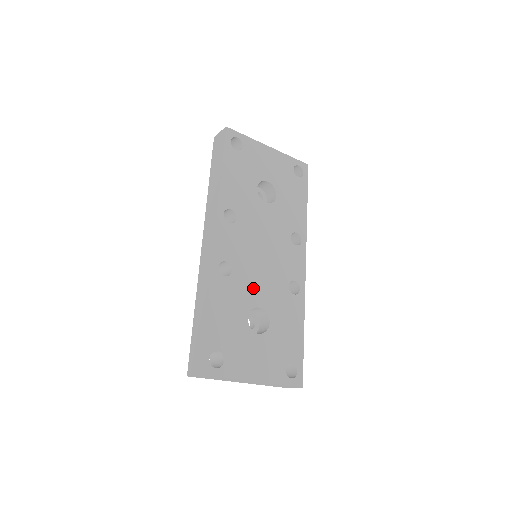
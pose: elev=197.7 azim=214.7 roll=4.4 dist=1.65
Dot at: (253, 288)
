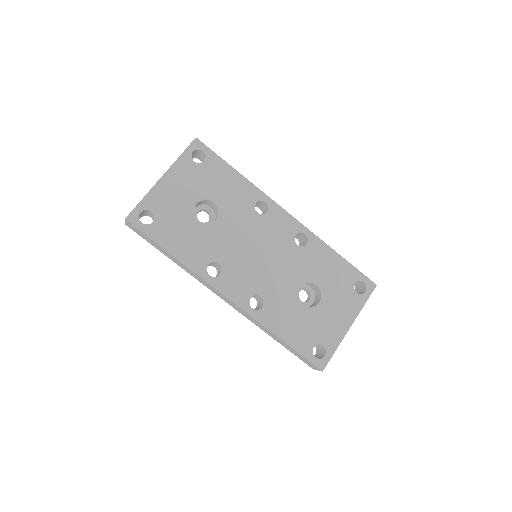
Dot at: (283, 284)
